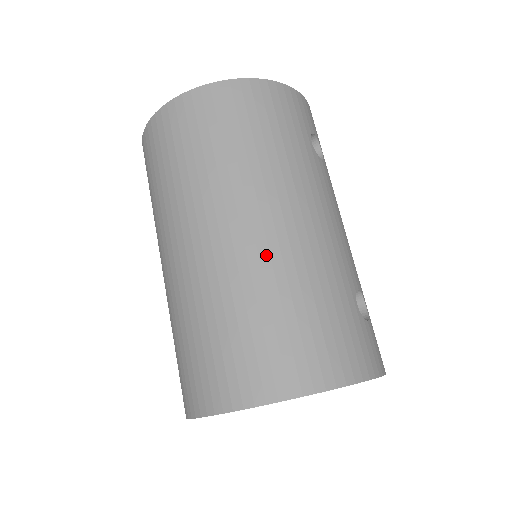
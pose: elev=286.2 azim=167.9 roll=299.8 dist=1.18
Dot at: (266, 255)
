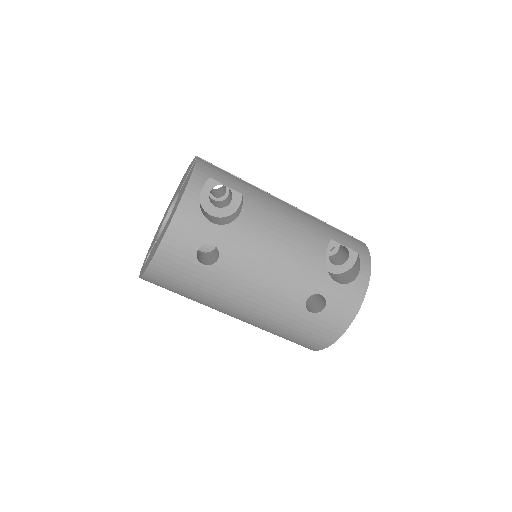
Dot at: (251, 324)
